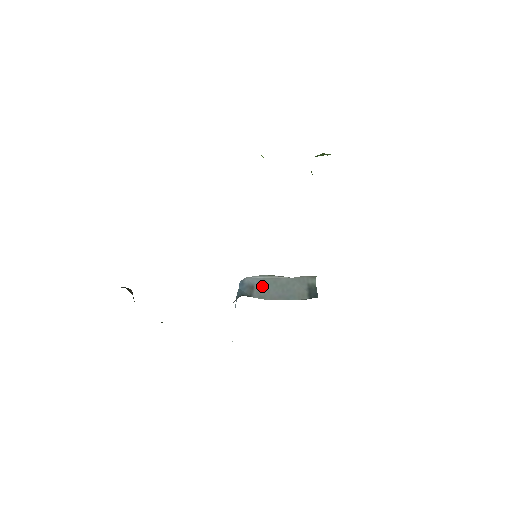
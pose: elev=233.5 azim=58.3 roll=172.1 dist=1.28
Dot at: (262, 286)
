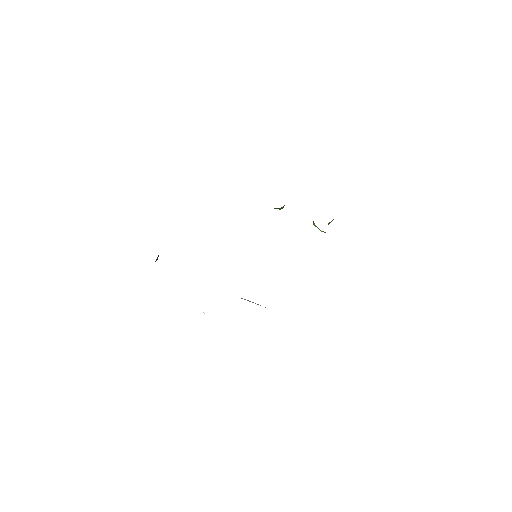
Dot at: occluded
